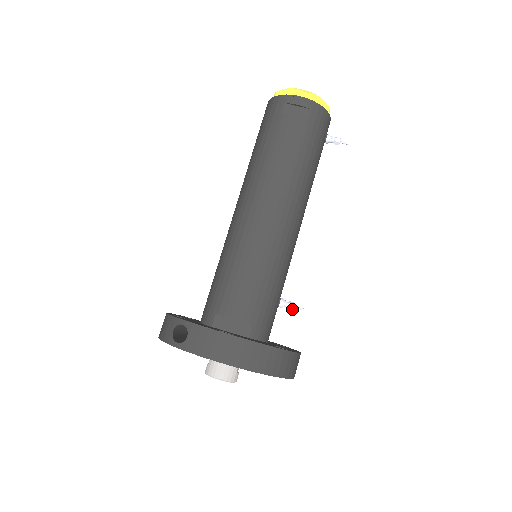
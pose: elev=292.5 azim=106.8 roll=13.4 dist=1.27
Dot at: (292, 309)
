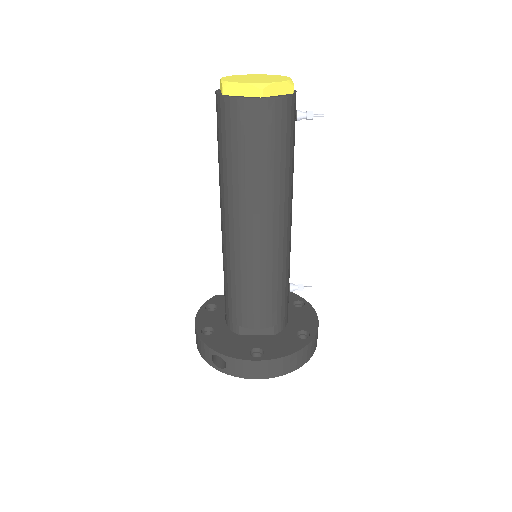
Dot at: occluded
